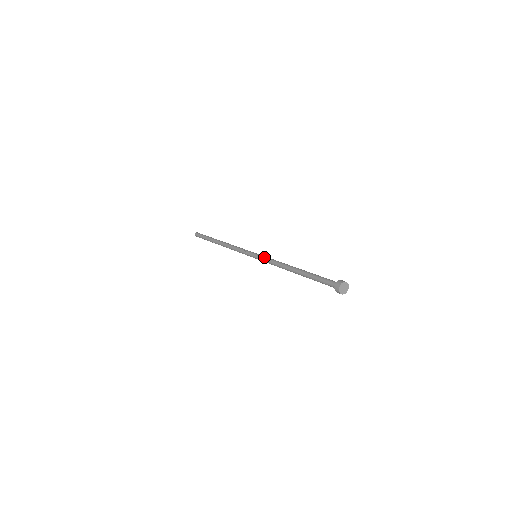
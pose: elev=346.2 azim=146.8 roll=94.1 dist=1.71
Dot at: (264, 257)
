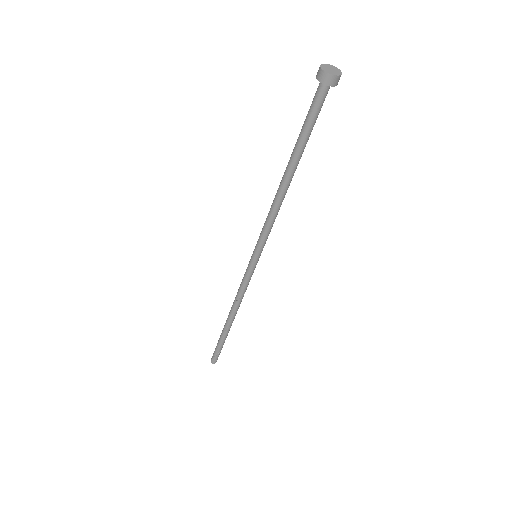
Dot at: occluded
